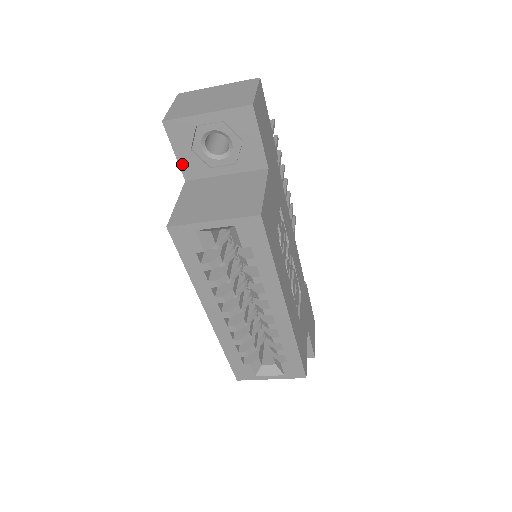
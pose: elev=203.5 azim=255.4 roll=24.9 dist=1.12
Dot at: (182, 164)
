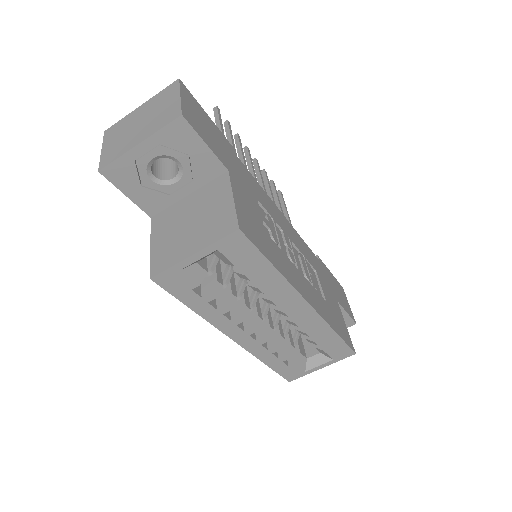
Dot at: (139, 203)
